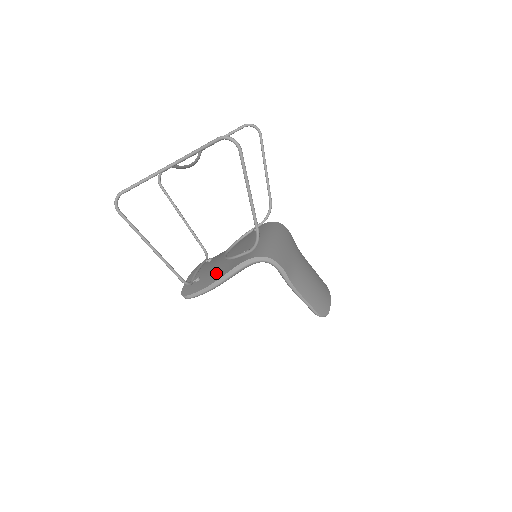
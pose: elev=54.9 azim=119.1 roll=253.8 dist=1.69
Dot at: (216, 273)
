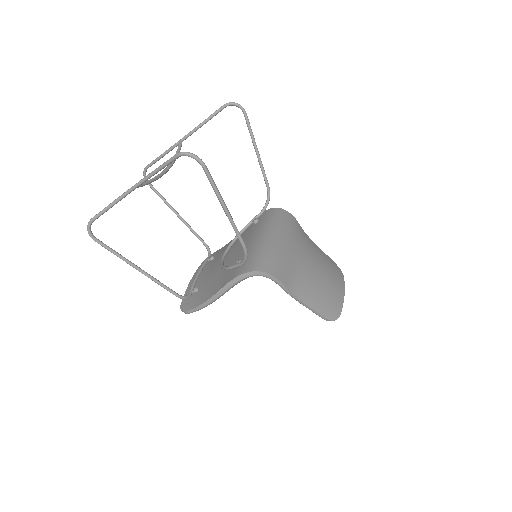
Dot at: (212, 285)
